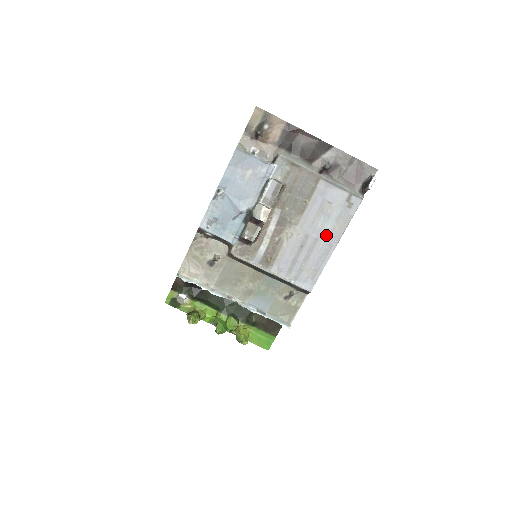
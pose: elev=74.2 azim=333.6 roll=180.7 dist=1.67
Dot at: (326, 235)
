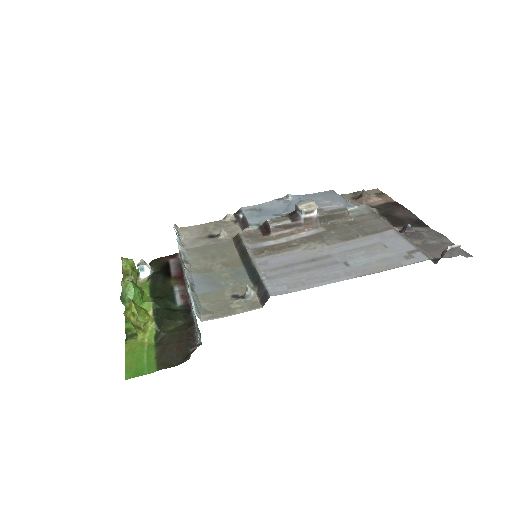
Dot at: (352, 265)
